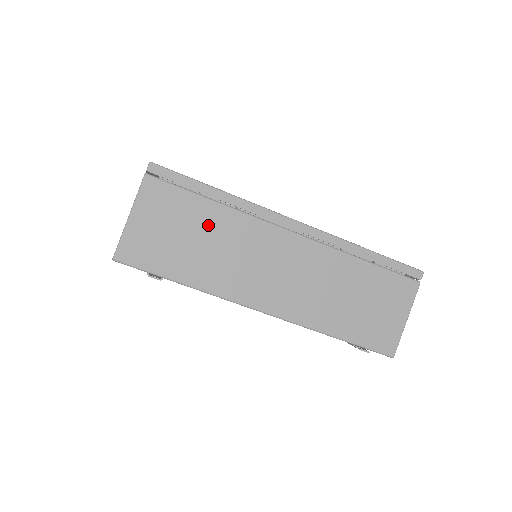
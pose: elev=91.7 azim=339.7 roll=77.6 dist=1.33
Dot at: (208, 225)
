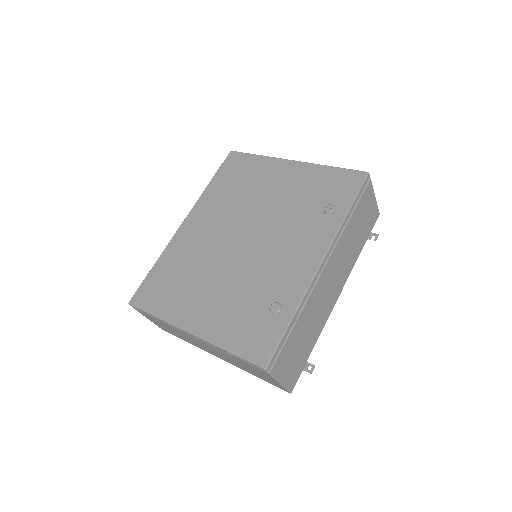
Dot at: (302, 329)
